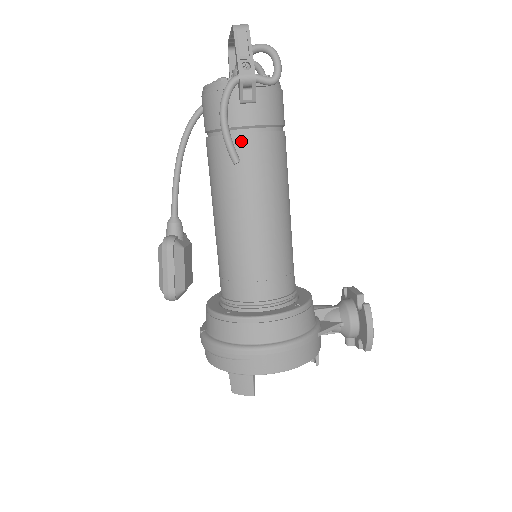
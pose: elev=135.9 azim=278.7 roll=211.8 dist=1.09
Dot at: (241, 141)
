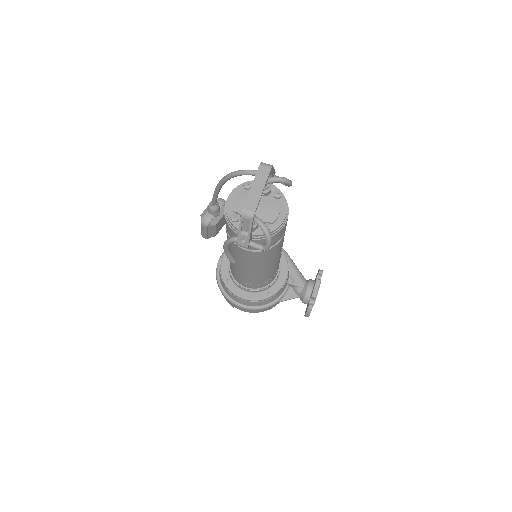
Dot at: (240, 250)
